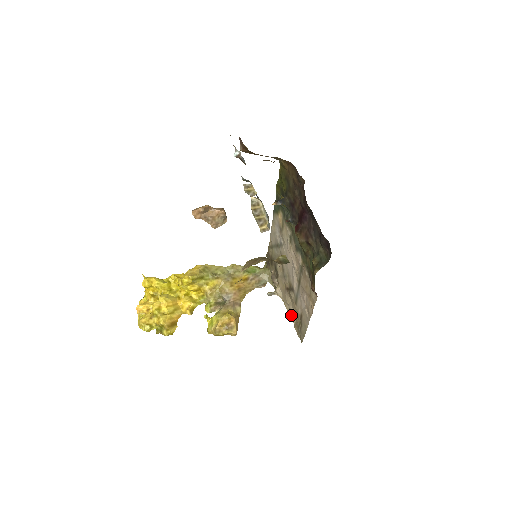
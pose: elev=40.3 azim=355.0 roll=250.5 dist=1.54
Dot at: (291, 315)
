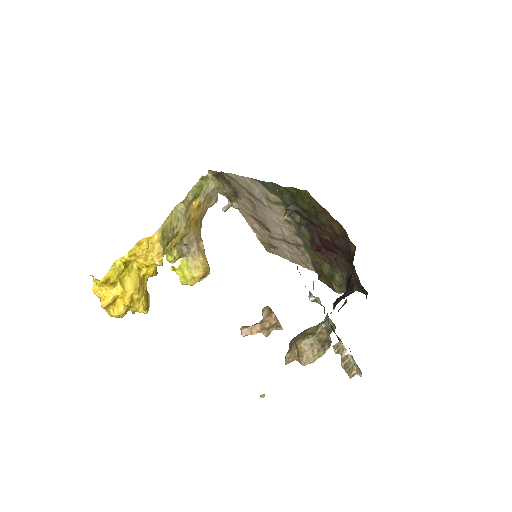
Dot at: (253, 229)
